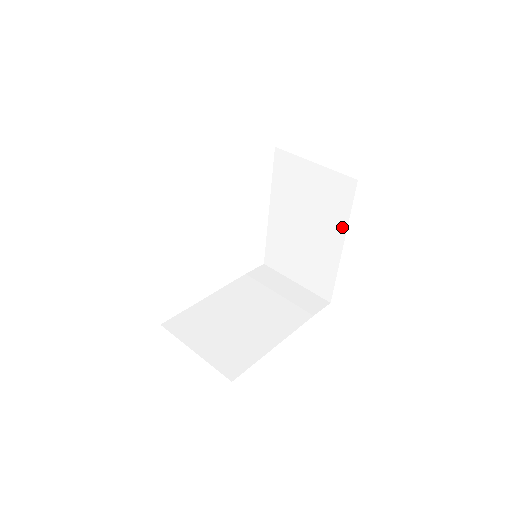
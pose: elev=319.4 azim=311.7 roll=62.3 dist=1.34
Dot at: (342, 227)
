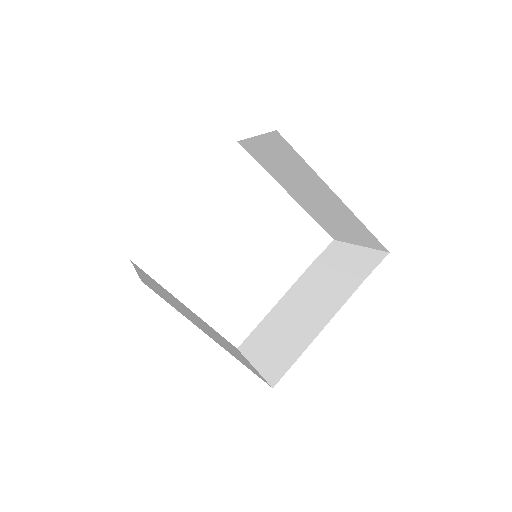
Dot at: (317, 178)
